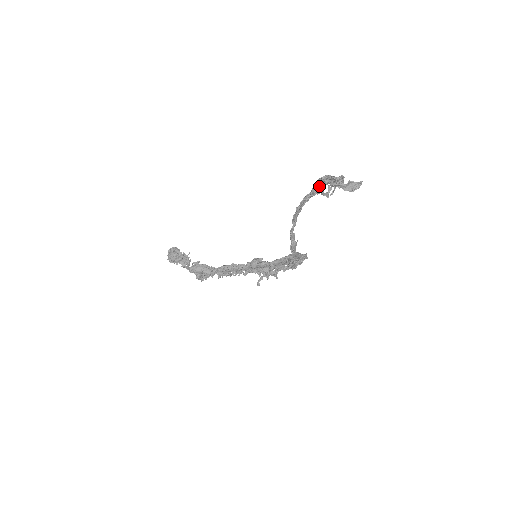
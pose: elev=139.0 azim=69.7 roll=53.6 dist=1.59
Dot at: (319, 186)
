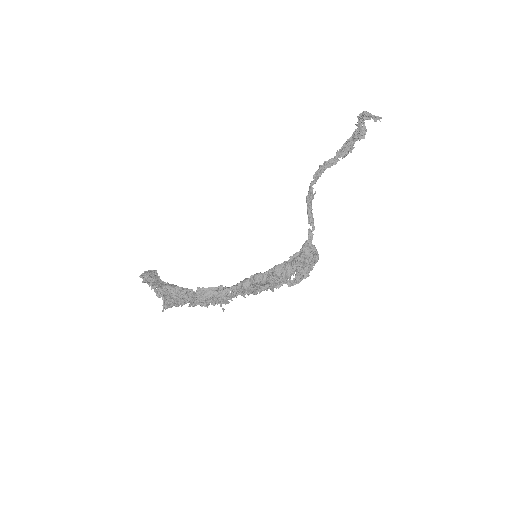
Dot at: (343, 148)
